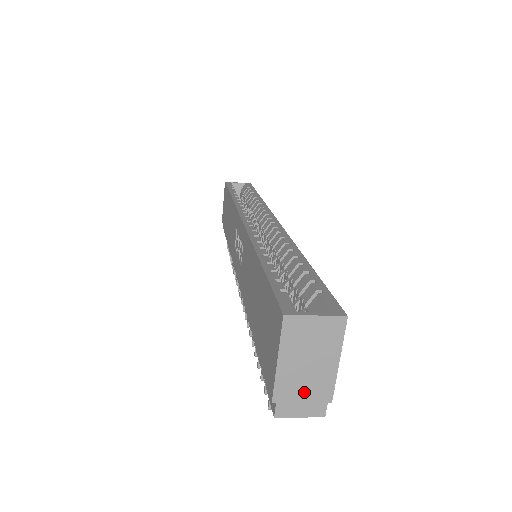
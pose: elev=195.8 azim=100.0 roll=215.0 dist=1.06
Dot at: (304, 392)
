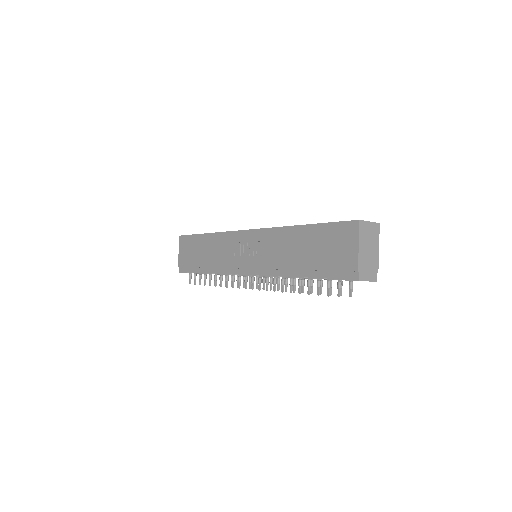
Dot at: (369, 265)
